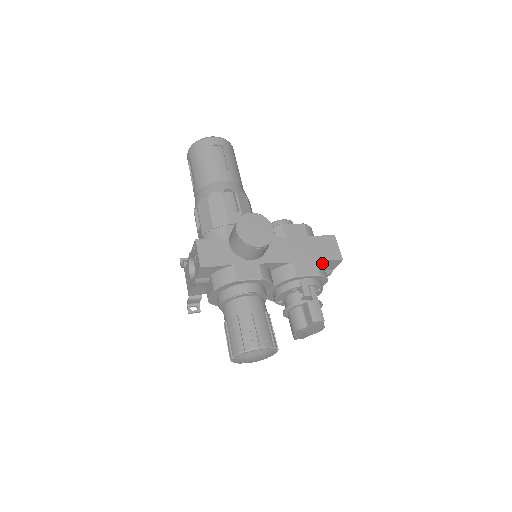
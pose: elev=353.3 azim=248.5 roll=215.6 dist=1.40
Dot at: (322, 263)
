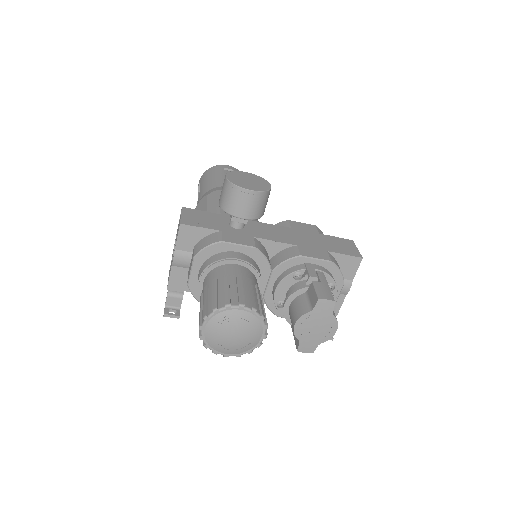
Dot at: (336, 259)
